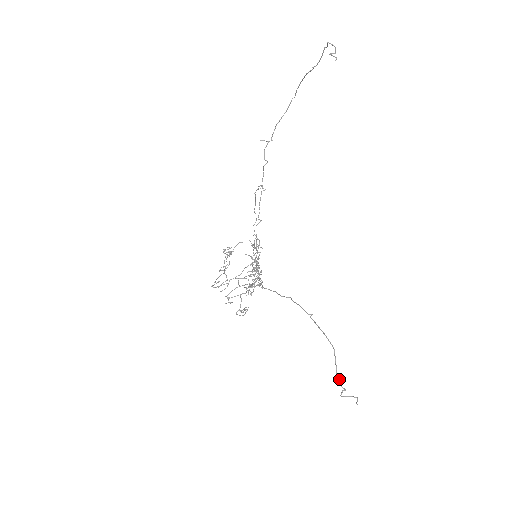
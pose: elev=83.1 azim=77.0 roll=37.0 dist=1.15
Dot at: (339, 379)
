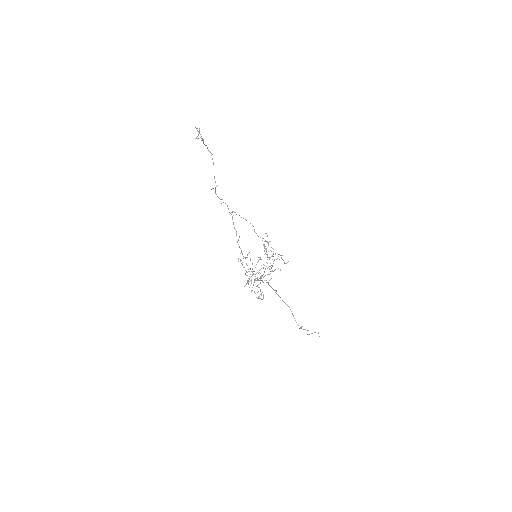
Dot at: occluded
